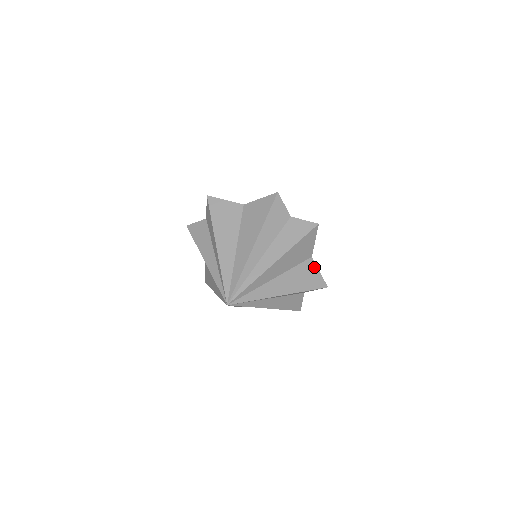
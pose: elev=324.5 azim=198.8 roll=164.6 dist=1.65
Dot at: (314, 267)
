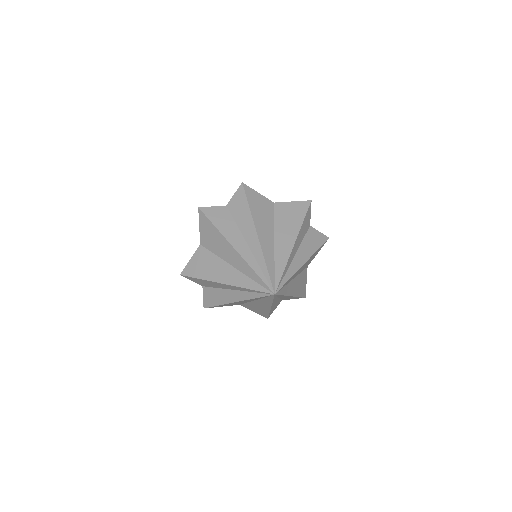
Dot at: (306, 276)
